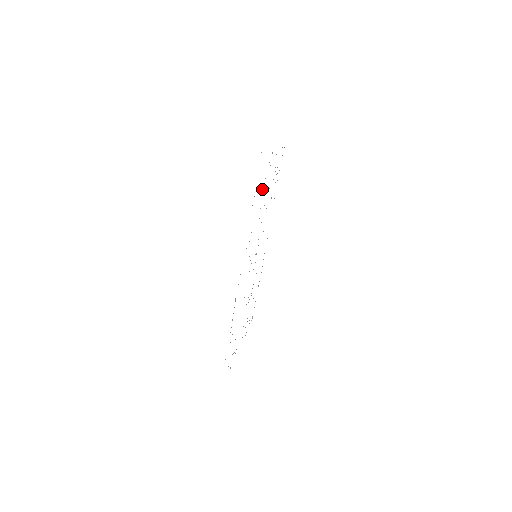
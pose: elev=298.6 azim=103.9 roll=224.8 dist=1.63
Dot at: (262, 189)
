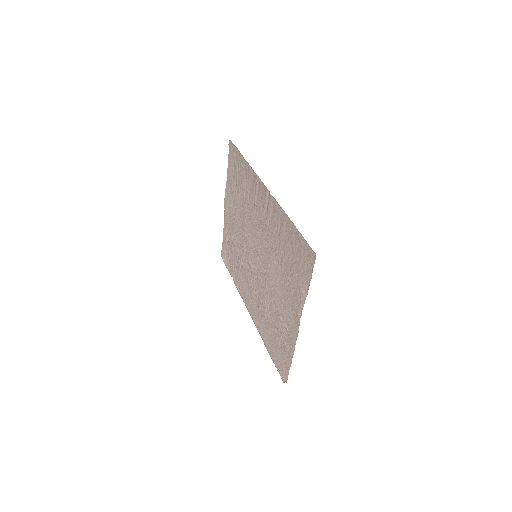
Dot at: (236, 187)
